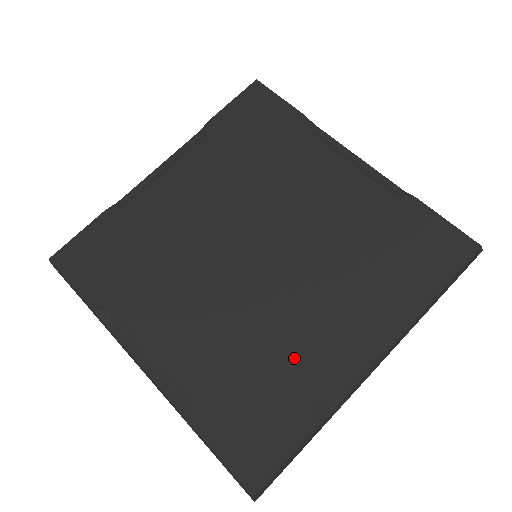
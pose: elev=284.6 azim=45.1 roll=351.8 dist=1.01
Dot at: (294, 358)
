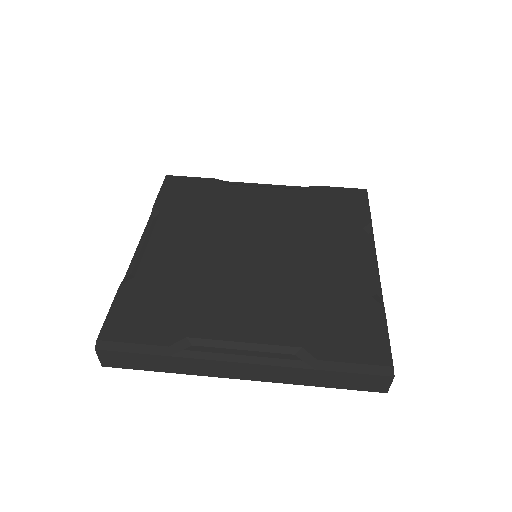
Dot at: (206, 308)
